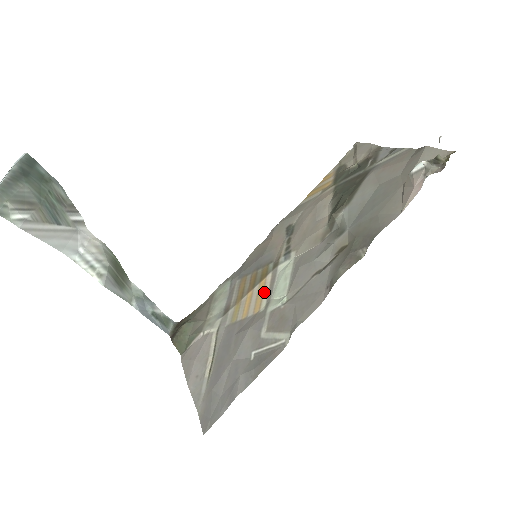
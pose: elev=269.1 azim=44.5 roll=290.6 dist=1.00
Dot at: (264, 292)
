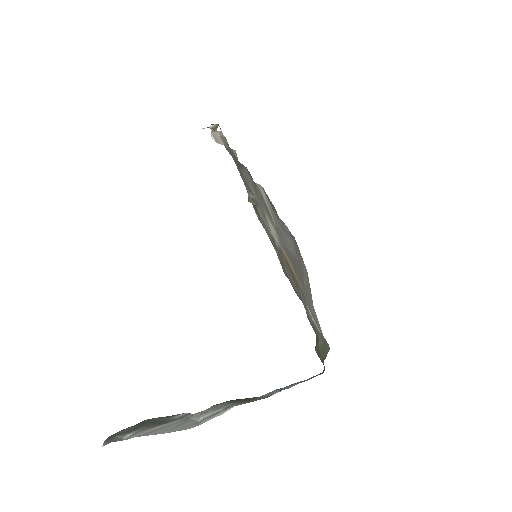
Dot at: occluded
